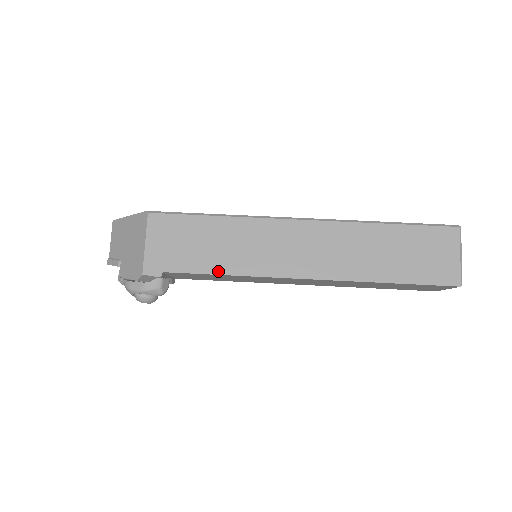
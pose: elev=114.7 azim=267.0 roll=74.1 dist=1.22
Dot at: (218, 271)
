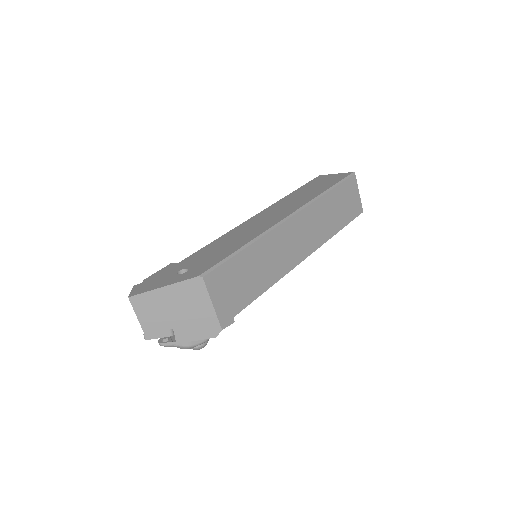
Dot at: (264, 289)
